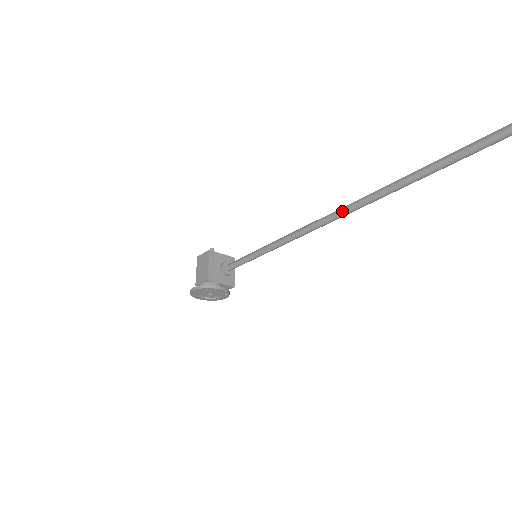
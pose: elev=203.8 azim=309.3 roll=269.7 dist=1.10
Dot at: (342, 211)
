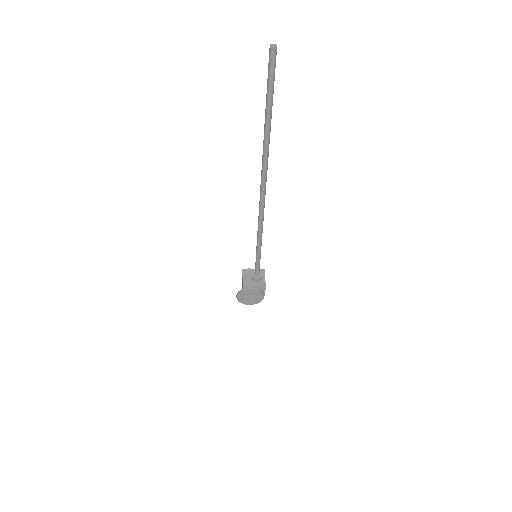
Dot at: (260, 198)
